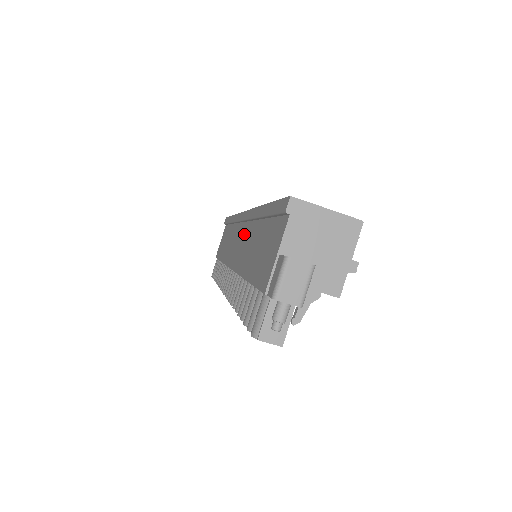
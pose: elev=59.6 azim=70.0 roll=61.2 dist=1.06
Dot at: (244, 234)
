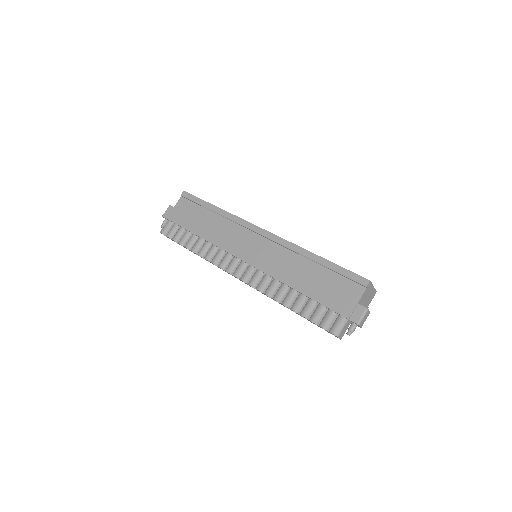
Dot at: (270, 249)
